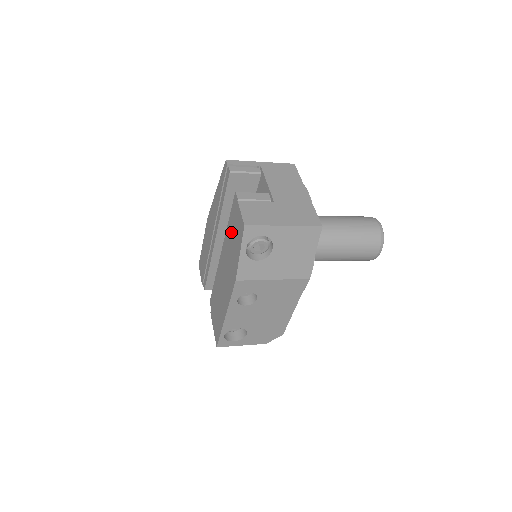
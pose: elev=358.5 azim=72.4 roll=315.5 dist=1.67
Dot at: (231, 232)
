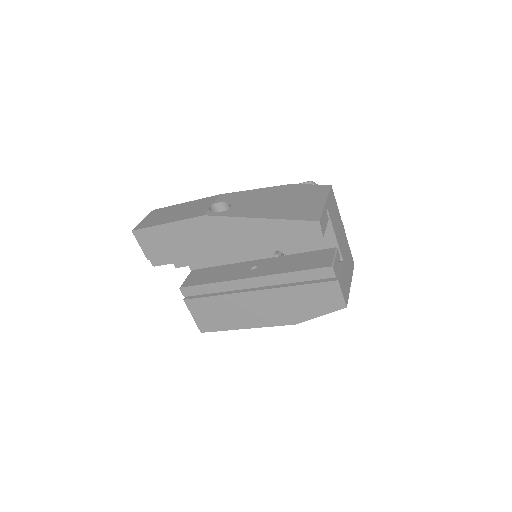
Dot at: (304, 289)
